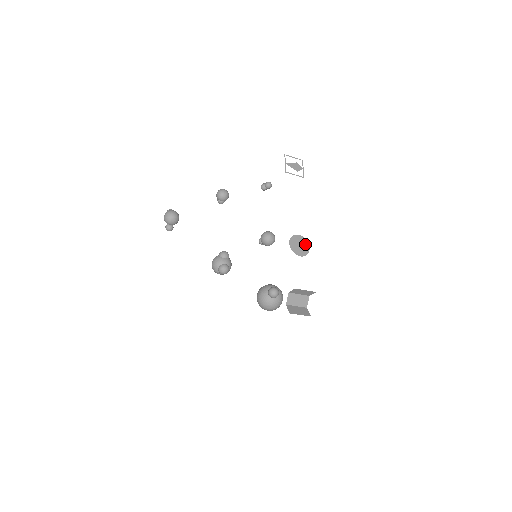
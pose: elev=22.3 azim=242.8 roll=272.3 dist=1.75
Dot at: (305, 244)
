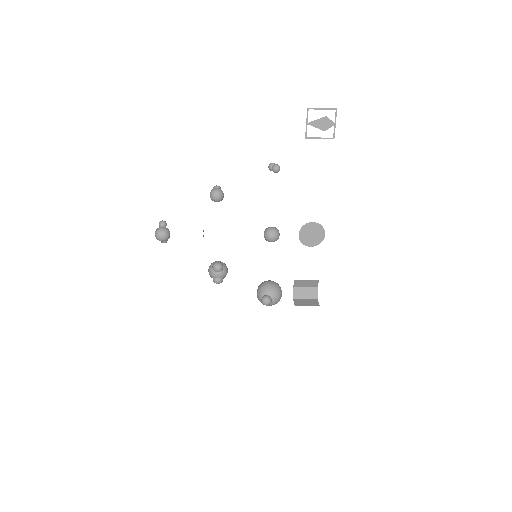
Dot at: (320, 232)
